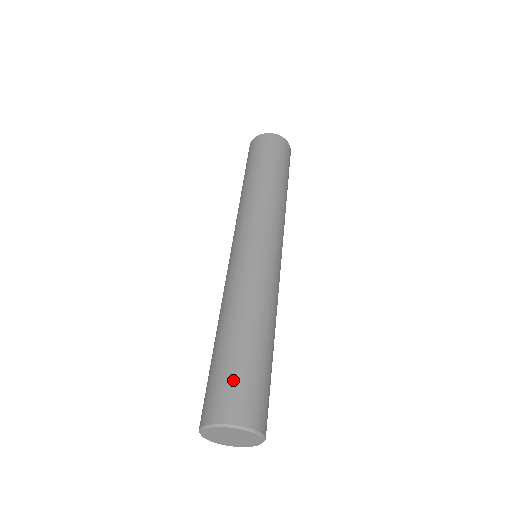
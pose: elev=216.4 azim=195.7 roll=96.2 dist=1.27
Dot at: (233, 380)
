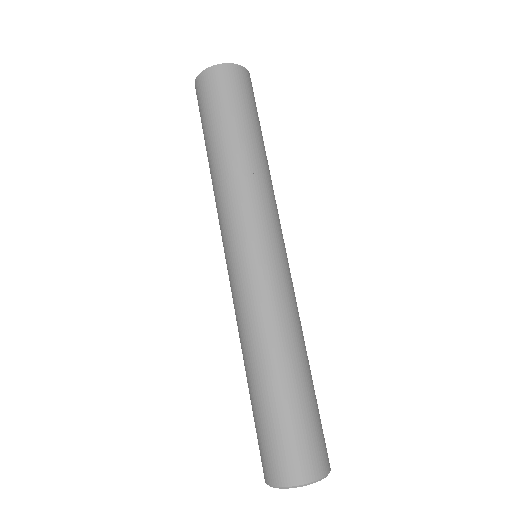
Dot at: (283, 438)
